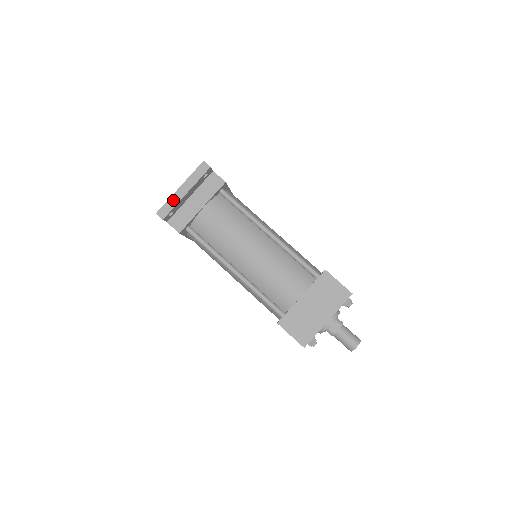
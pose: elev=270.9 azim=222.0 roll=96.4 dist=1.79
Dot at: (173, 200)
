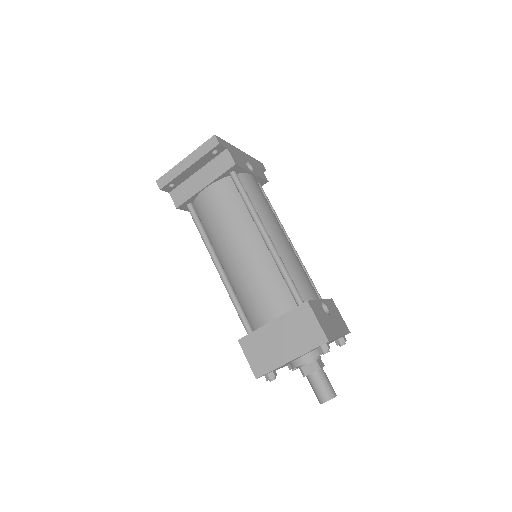
Dot at: (174, 171)
